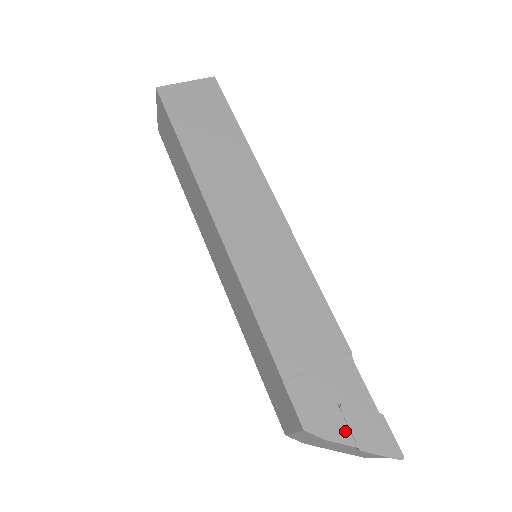
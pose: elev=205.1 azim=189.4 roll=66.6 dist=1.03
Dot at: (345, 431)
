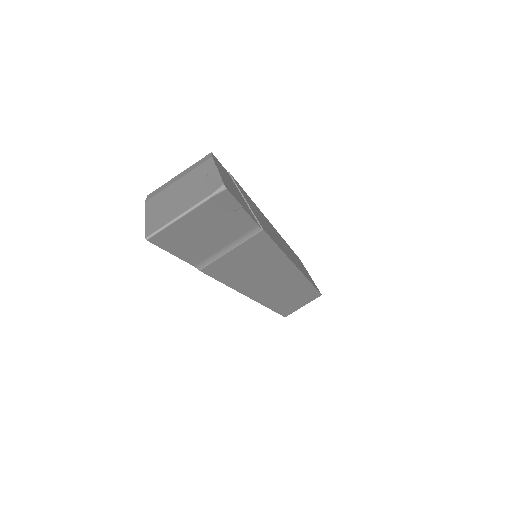
Dot at: occluded
